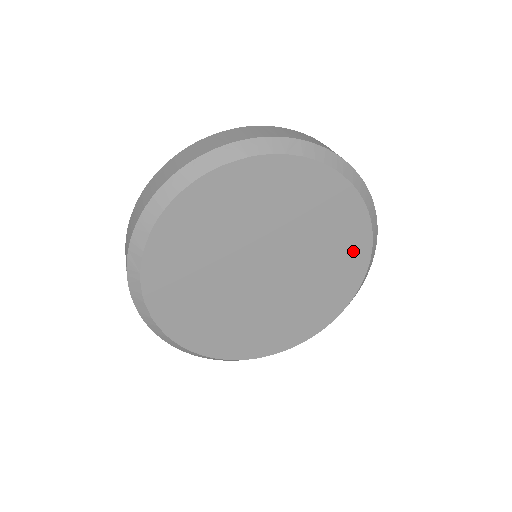
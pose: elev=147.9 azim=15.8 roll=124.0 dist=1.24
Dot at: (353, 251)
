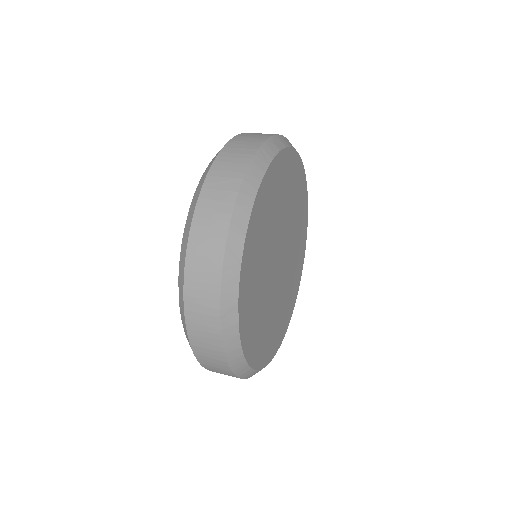
Dot at: (302, 241)
